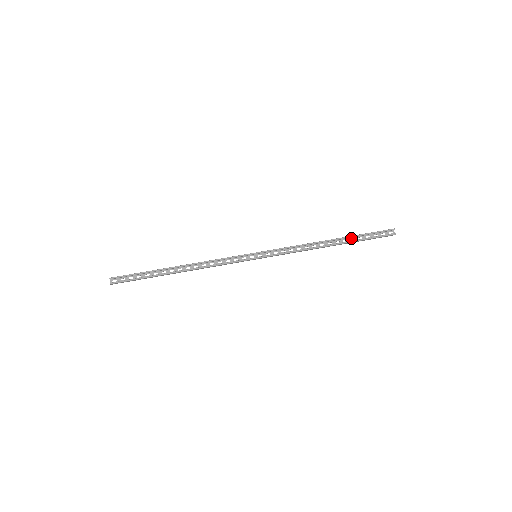
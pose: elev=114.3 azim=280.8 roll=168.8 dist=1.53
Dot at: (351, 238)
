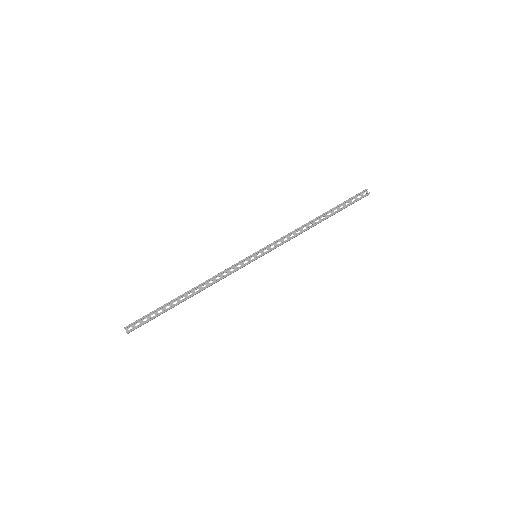
Dot at: (333, 210)
